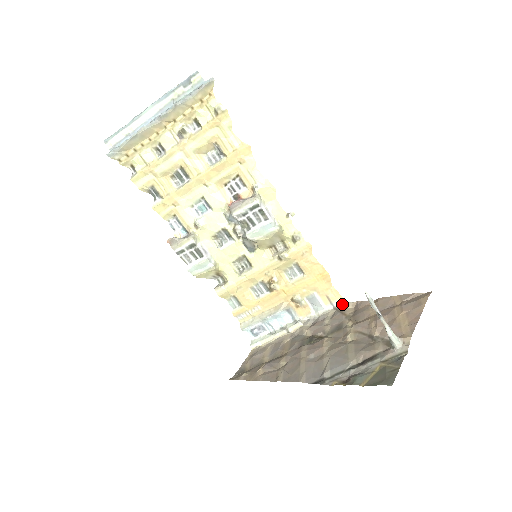
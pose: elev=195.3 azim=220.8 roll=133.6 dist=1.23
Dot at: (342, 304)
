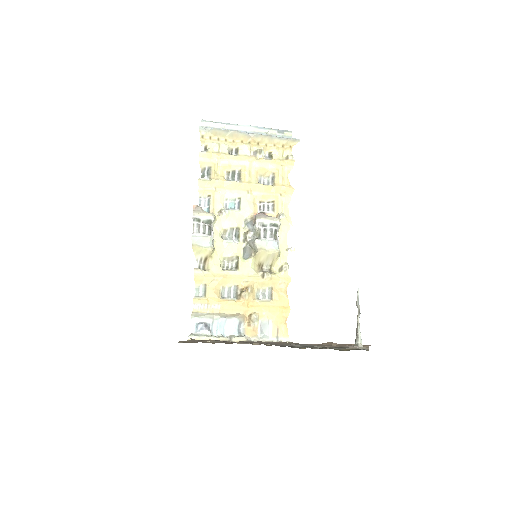
Dot at: occluded
